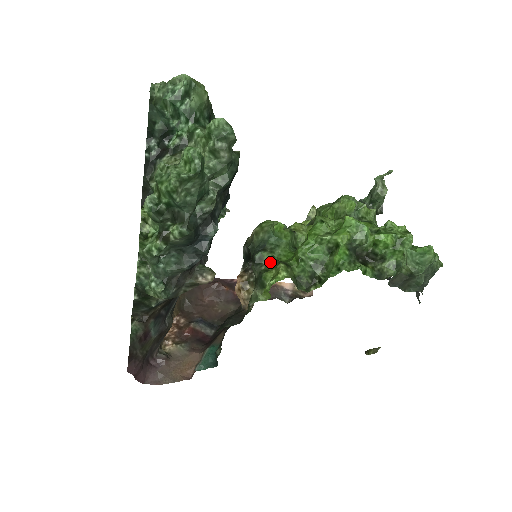
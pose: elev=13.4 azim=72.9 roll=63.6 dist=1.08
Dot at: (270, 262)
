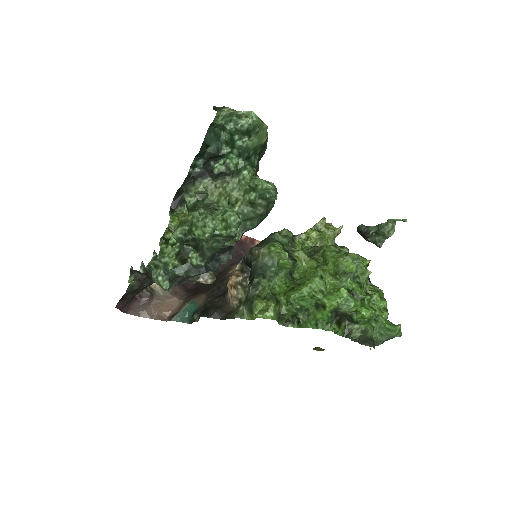
Dot at: (265, 290)
